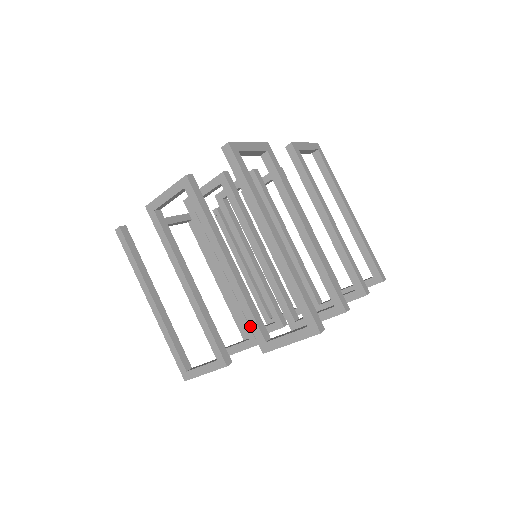
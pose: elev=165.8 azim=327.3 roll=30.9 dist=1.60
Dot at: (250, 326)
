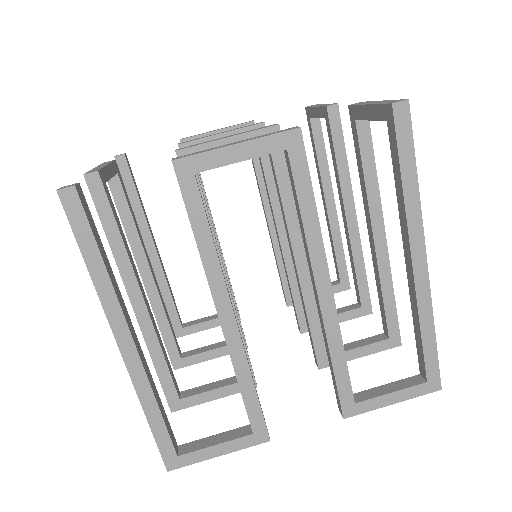
Dot at: (337, 383)
